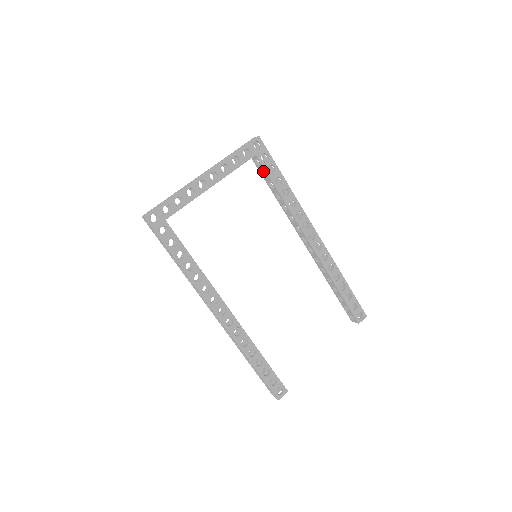
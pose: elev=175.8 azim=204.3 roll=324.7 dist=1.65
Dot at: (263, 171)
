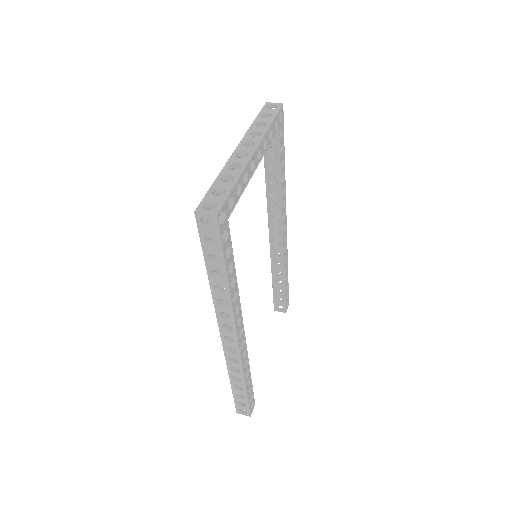
Dot at: occluded
